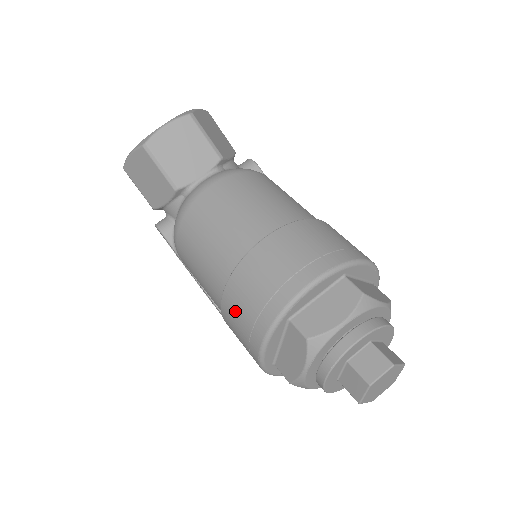
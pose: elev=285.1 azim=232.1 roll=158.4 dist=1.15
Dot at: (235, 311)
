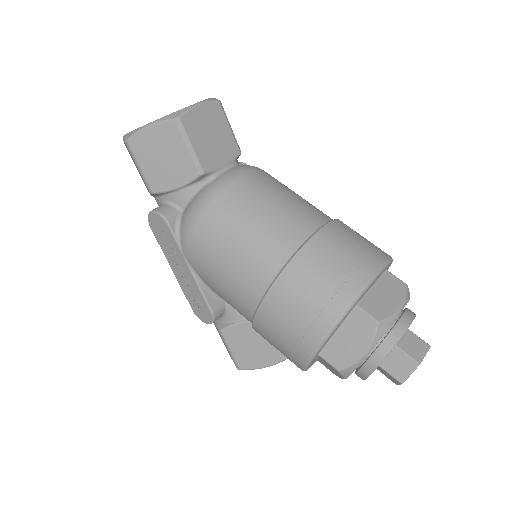
Dot at: (292, 299)
